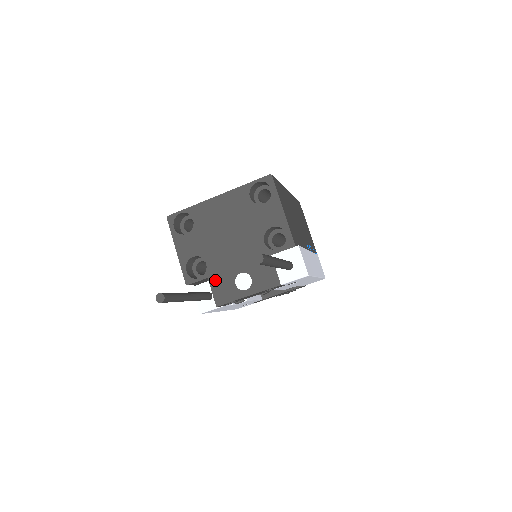
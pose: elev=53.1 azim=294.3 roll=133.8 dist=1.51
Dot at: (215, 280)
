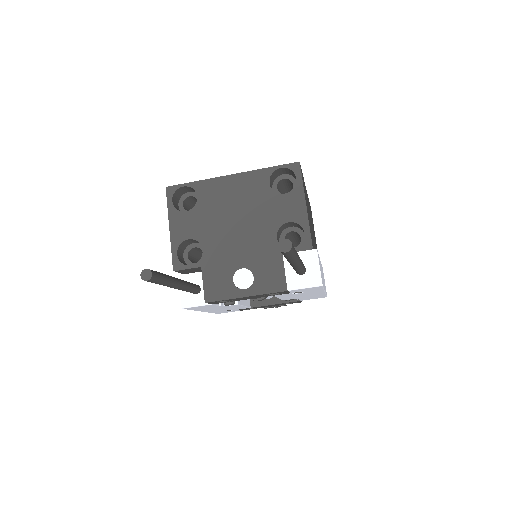
Dot at: (210, 271)
